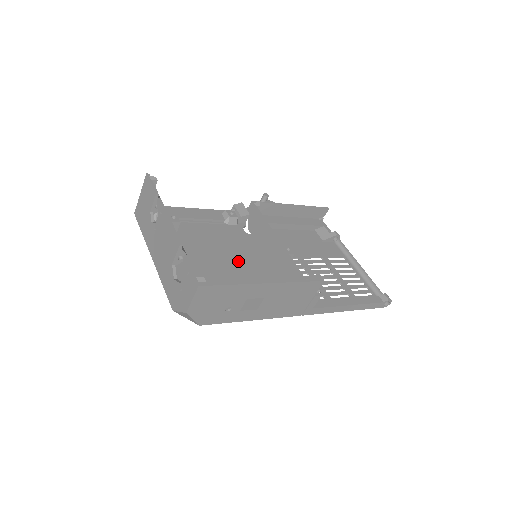
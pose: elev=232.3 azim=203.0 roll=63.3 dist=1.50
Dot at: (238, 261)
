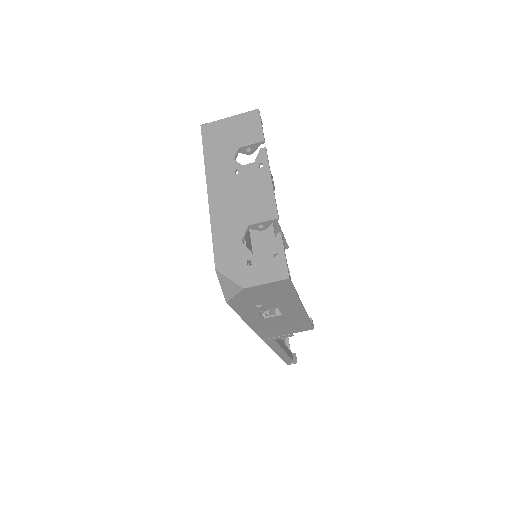
Dot at: occluded
